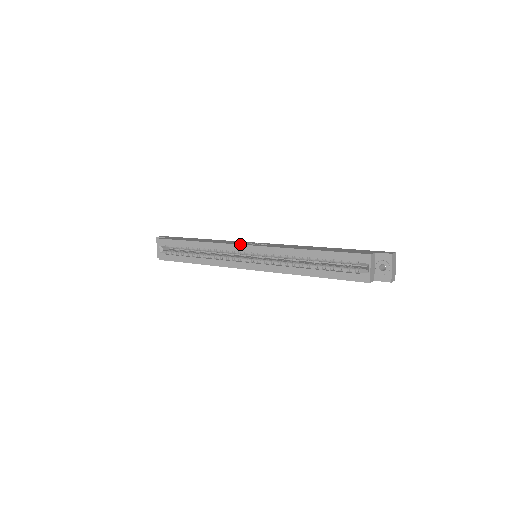
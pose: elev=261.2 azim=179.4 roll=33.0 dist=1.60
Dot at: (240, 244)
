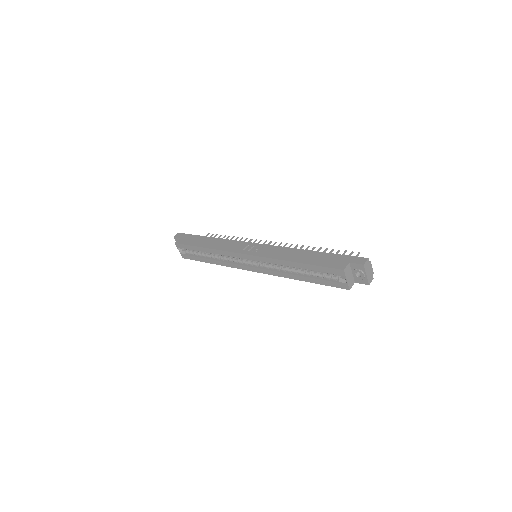
Dot at: (238, 253)
